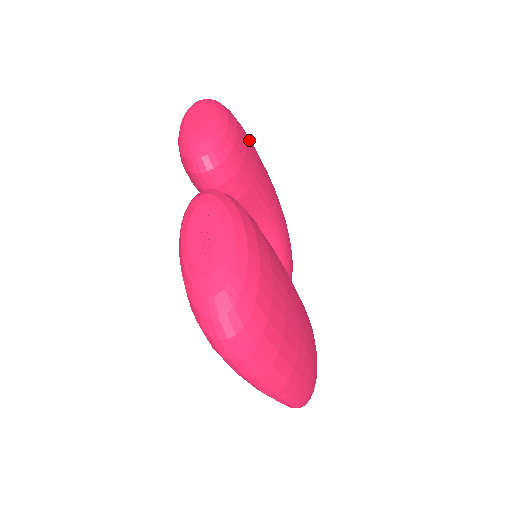
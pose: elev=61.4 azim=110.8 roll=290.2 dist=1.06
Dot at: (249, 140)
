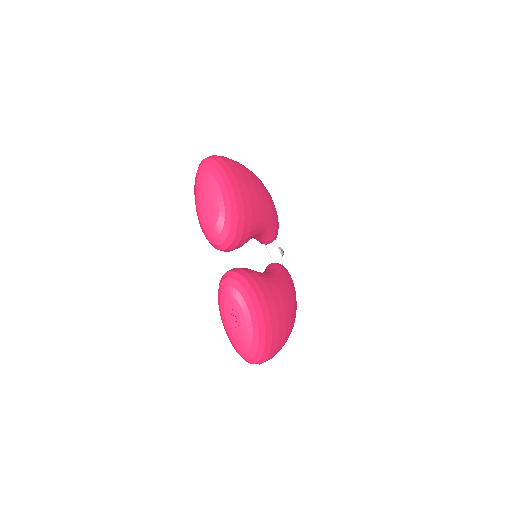
Dot at: (243, 193)
